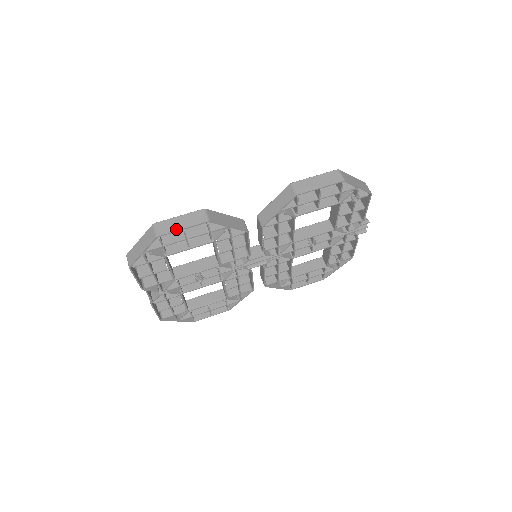
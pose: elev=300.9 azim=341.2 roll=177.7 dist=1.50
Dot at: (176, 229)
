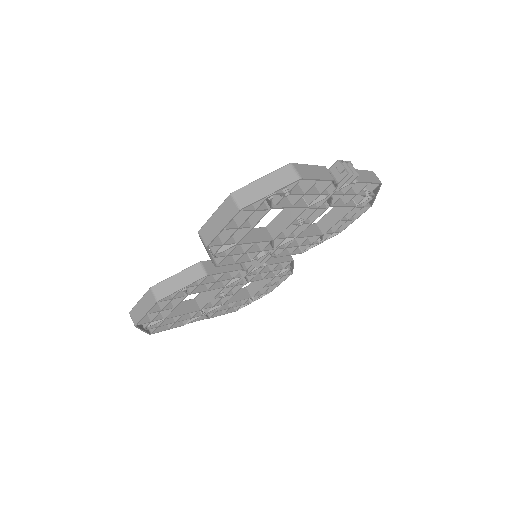
Dot at: (142, 316)
